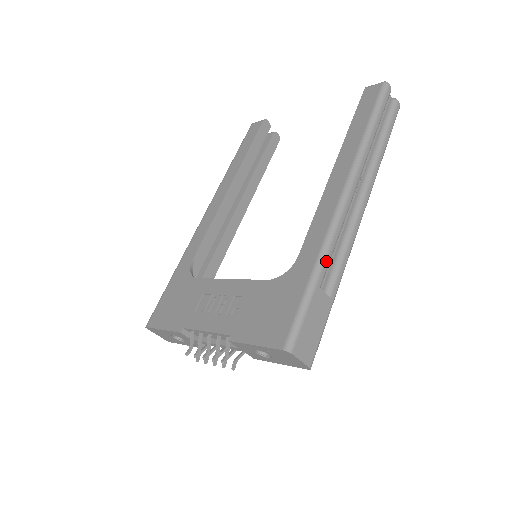
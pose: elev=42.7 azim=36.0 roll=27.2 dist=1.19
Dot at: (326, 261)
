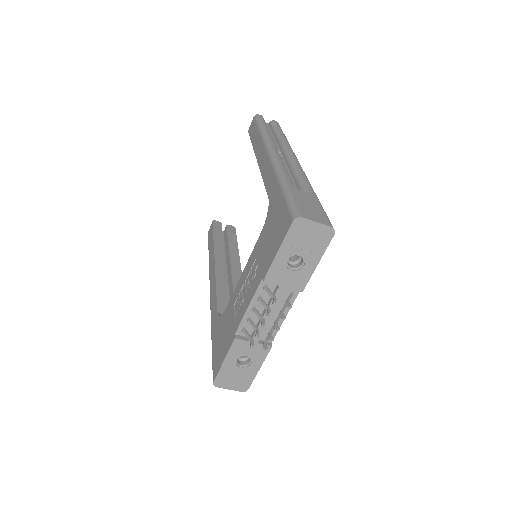
Dot at: (285, 176)
